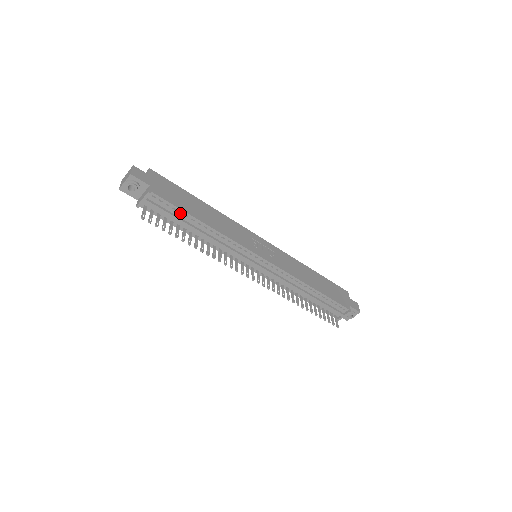
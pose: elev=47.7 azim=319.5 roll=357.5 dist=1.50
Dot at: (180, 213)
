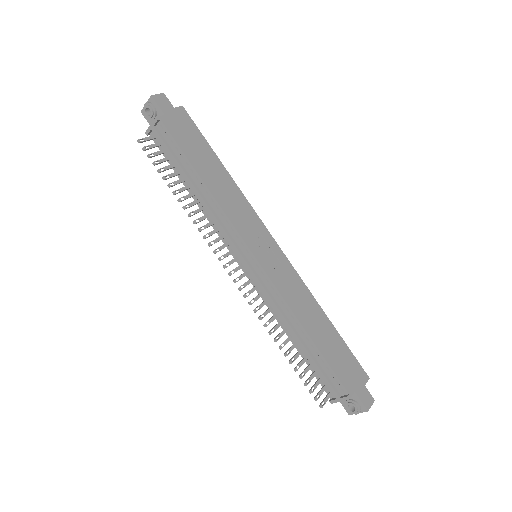
Dot at: (182, 157)
